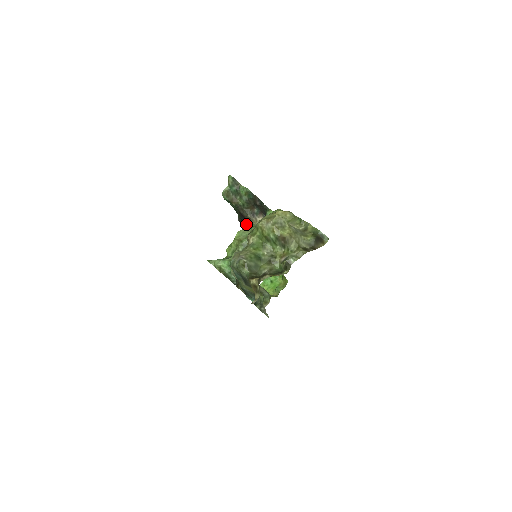
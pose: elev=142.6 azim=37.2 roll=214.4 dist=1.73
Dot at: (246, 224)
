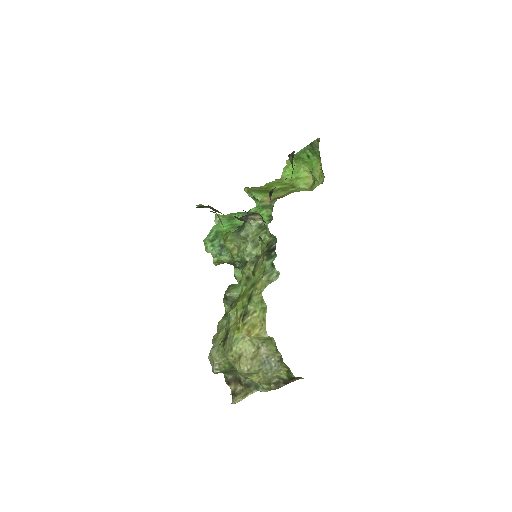
Dot at: occluded
